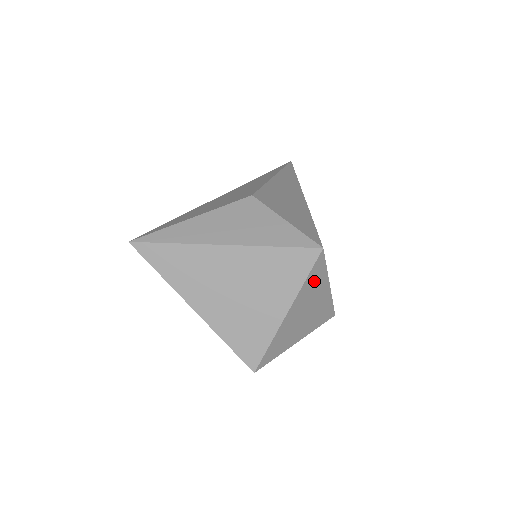
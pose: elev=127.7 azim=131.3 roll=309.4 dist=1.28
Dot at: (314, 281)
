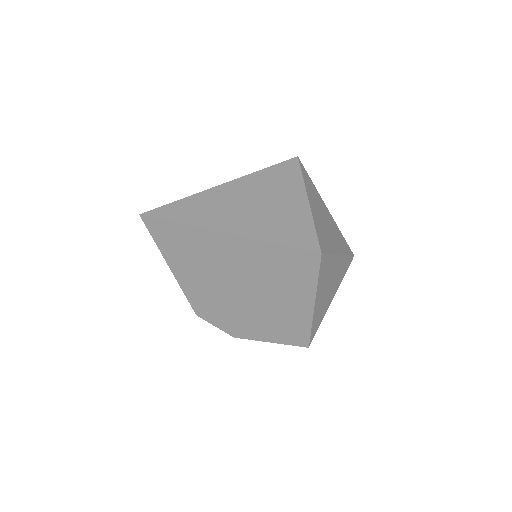
Dot at: (310, 186)
